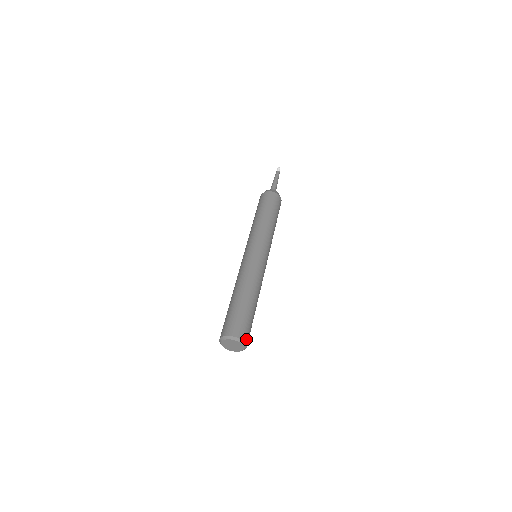
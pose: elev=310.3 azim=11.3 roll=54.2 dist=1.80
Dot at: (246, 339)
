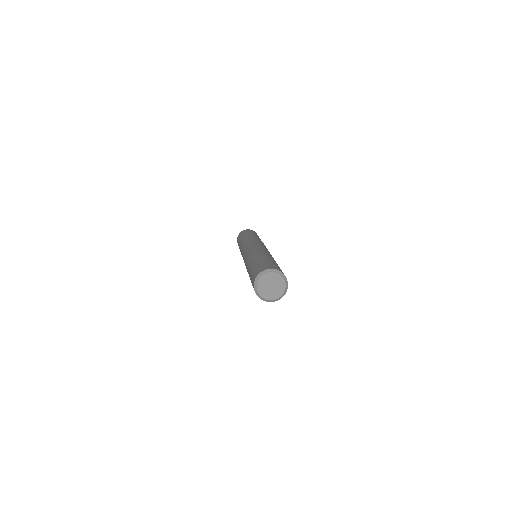
Dot at: (286, 280)
